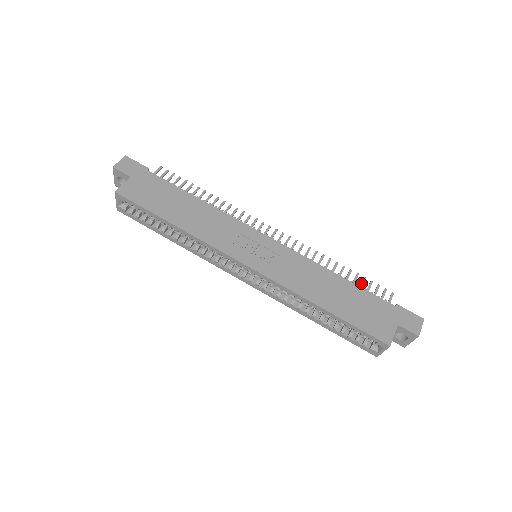
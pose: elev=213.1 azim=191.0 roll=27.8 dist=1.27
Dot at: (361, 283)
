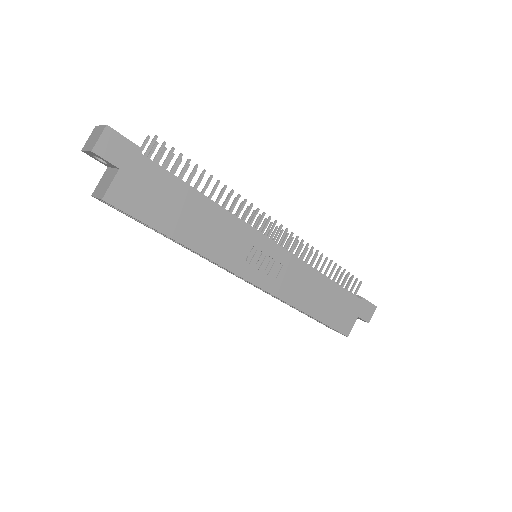
Dot at: (341, 277)
